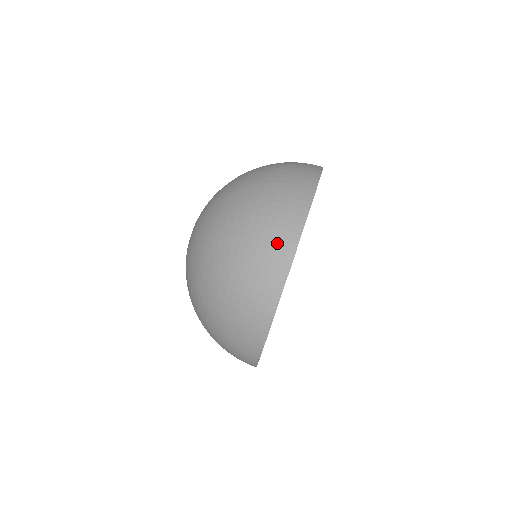
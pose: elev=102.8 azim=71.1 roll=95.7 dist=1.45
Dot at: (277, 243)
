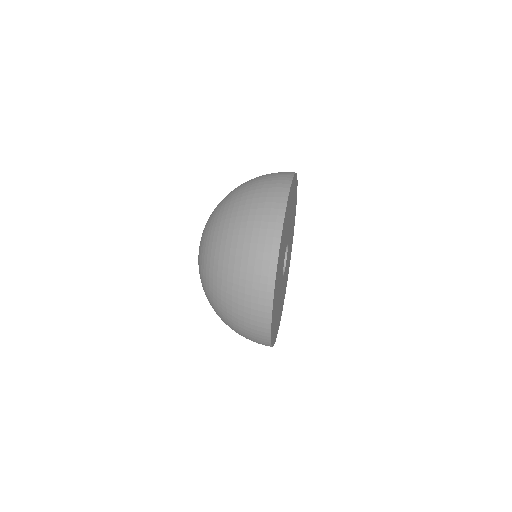
Dot at: (267, 226)
